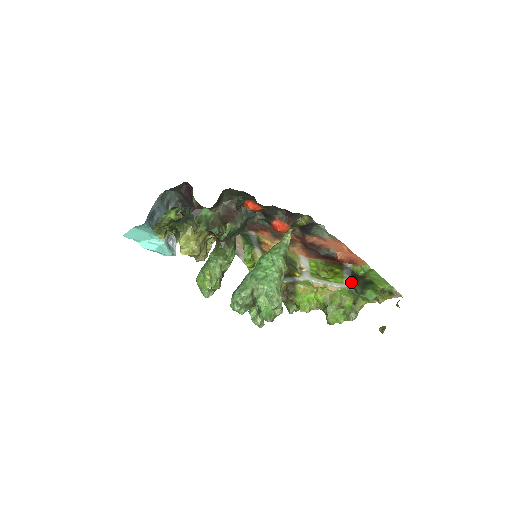
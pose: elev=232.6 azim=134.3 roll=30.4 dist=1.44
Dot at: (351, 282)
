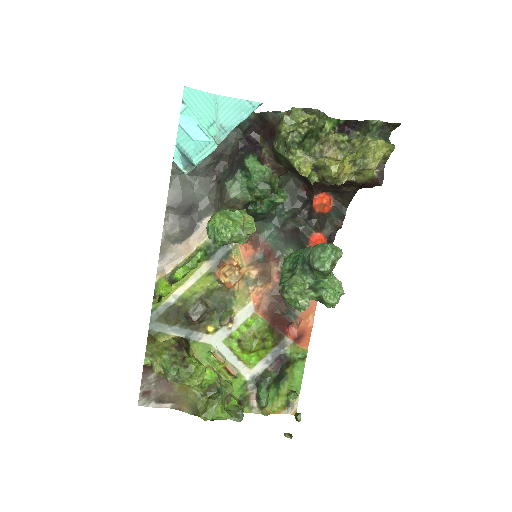
Dot at: (264, 369)
